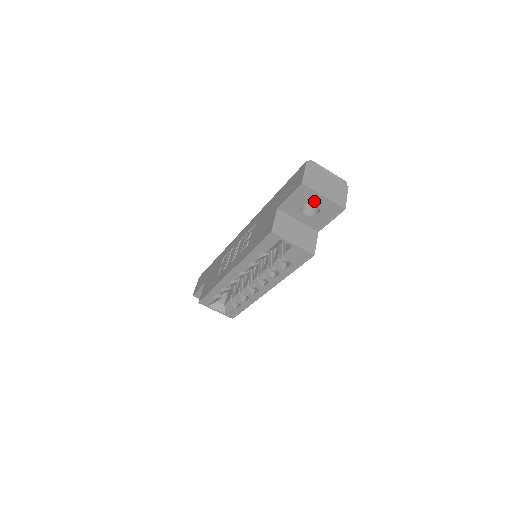
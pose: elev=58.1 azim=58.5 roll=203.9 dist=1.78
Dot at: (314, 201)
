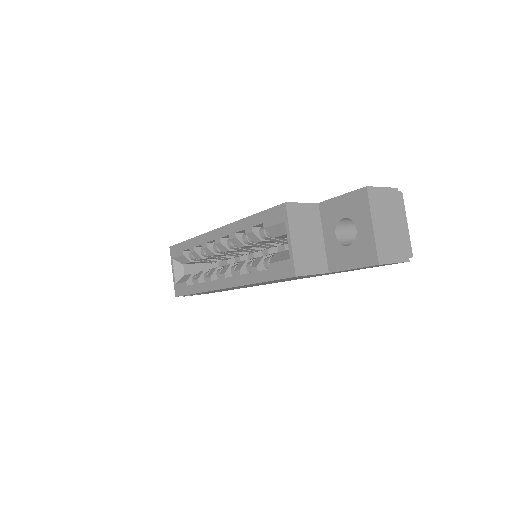
Dot at: (359, 223)
